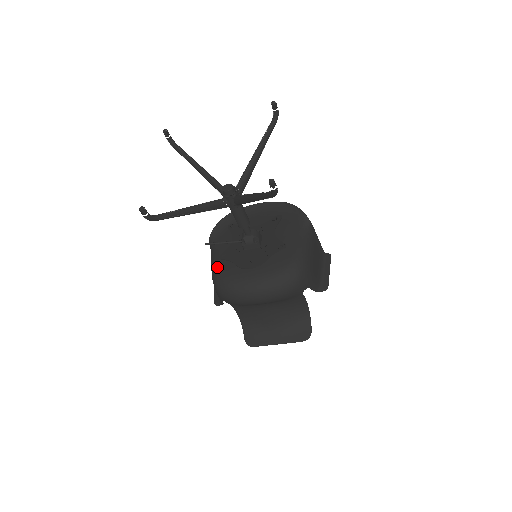
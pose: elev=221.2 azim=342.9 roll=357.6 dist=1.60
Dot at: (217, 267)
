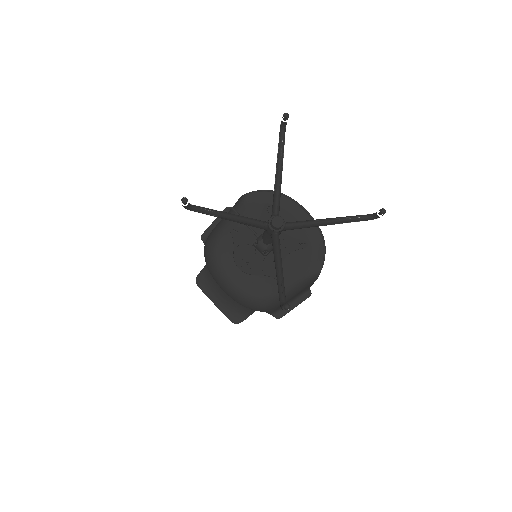
Dot at: (222, 232)
